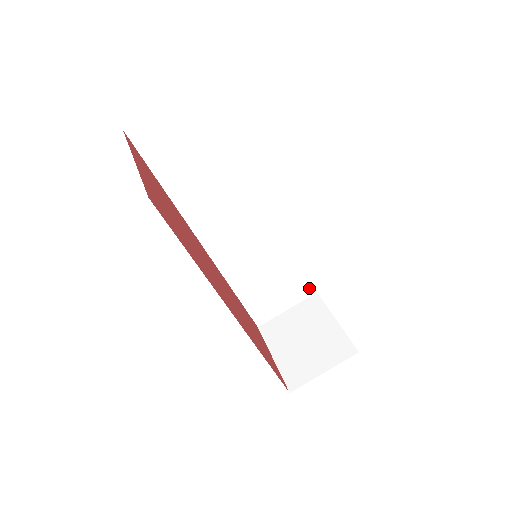
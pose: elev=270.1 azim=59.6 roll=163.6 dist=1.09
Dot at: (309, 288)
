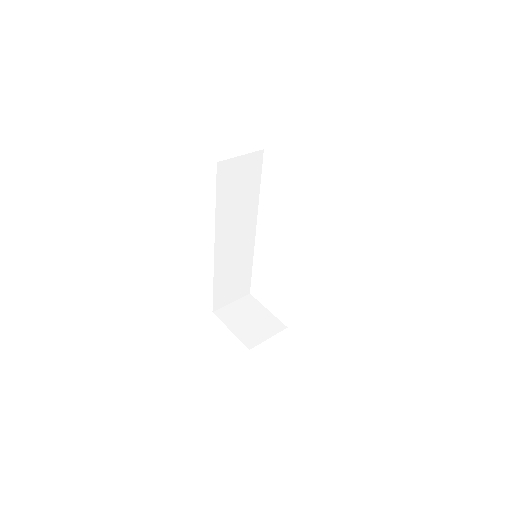
Dot at: (248, 289)
